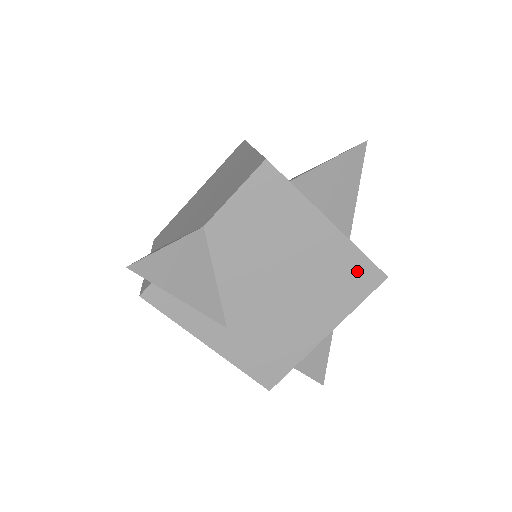
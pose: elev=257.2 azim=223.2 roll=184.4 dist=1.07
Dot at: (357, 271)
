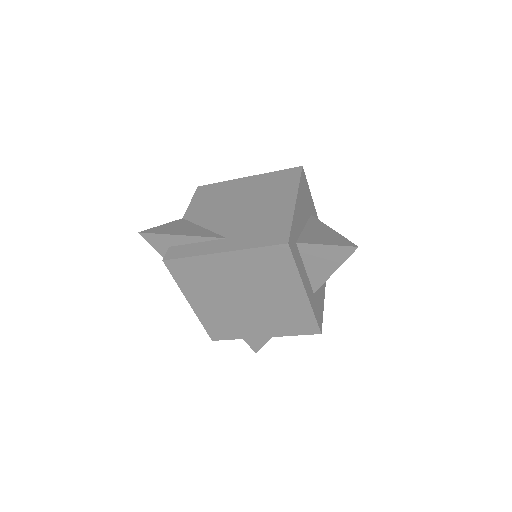
Dot at: (282, 176)
